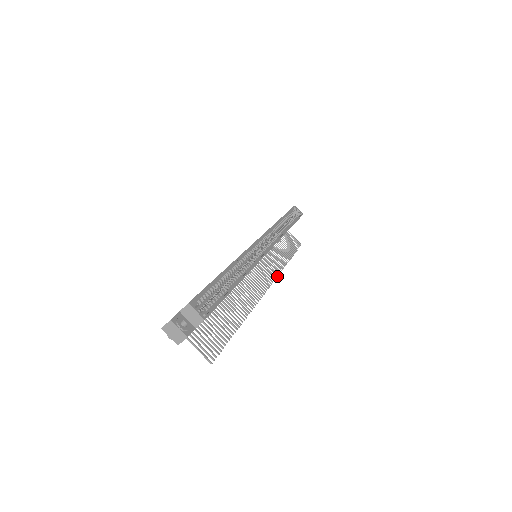
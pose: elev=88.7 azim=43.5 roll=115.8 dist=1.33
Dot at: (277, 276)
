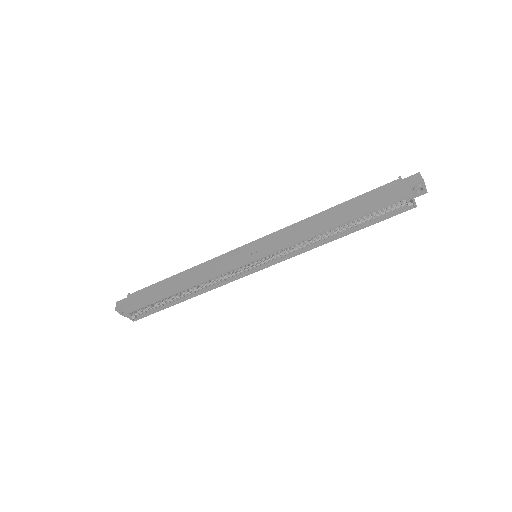
Dot at: occluded
